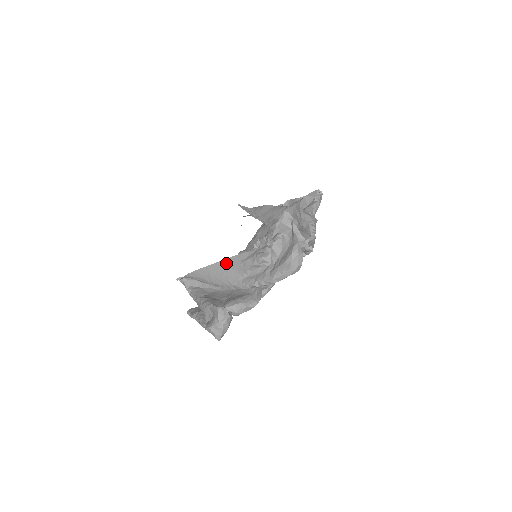
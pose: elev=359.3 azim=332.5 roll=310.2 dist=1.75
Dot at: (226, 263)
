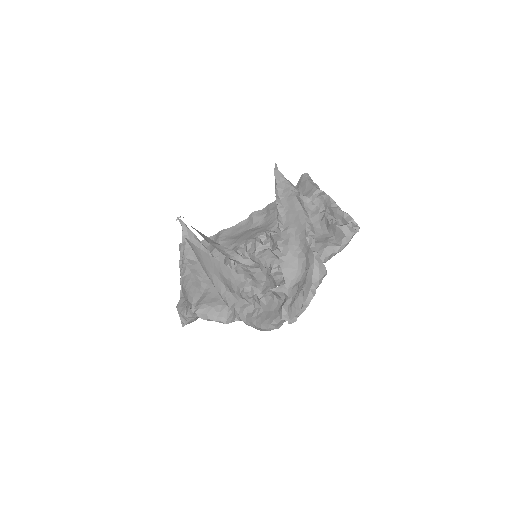
Dot at: (217, 264)
